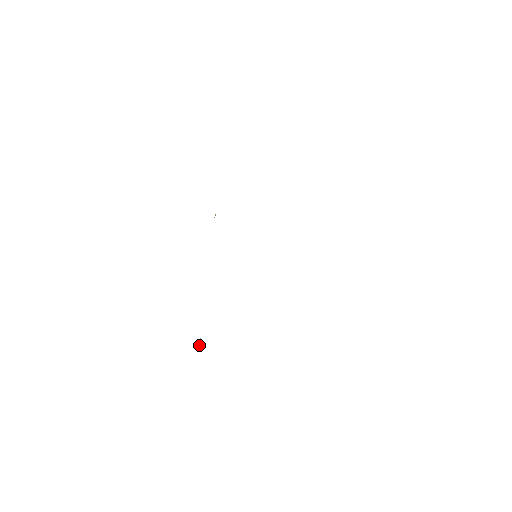
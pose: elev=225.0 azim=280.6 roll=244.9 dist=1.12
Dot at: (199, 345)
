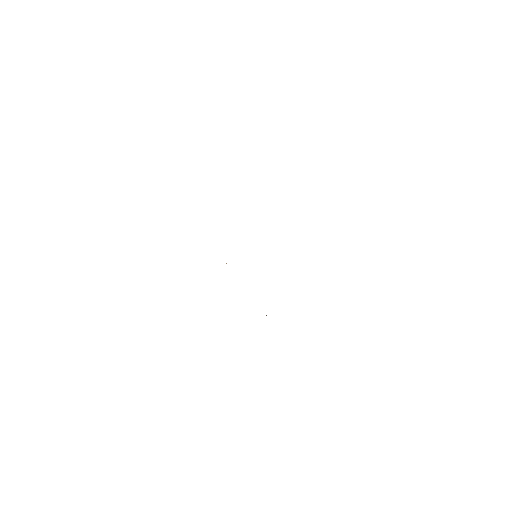
Dot at: occluded
